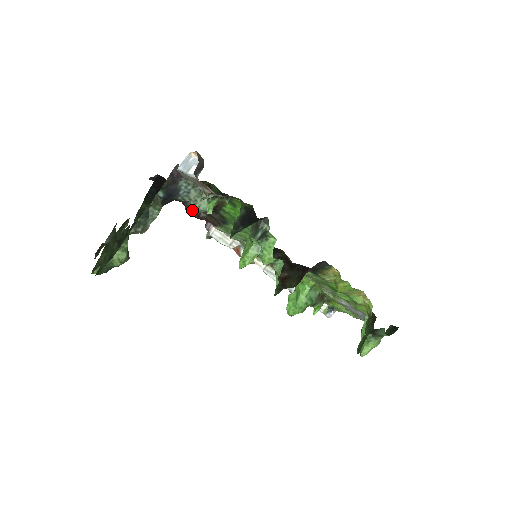
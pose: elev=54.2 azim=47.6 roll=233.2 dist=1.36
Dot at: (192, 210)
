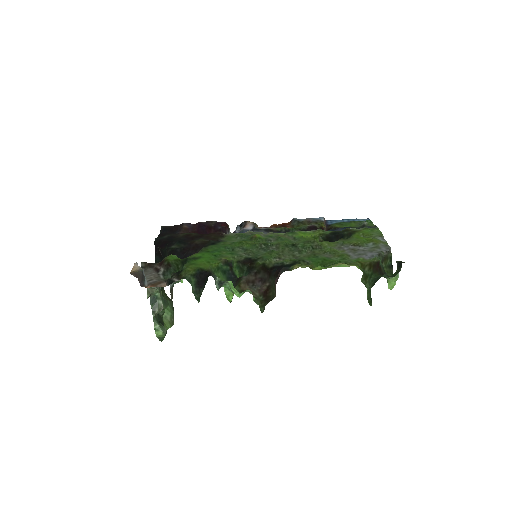
Dot at: occluded
